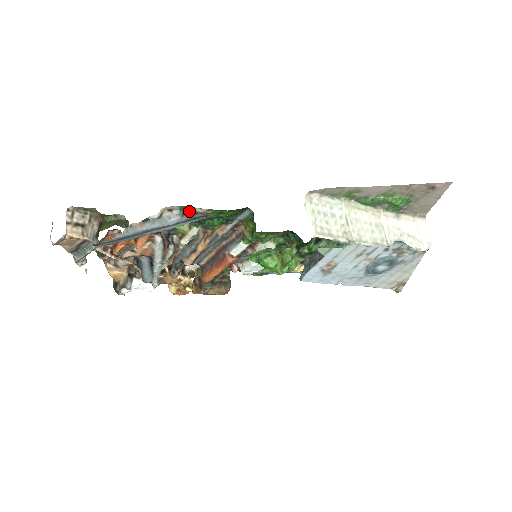
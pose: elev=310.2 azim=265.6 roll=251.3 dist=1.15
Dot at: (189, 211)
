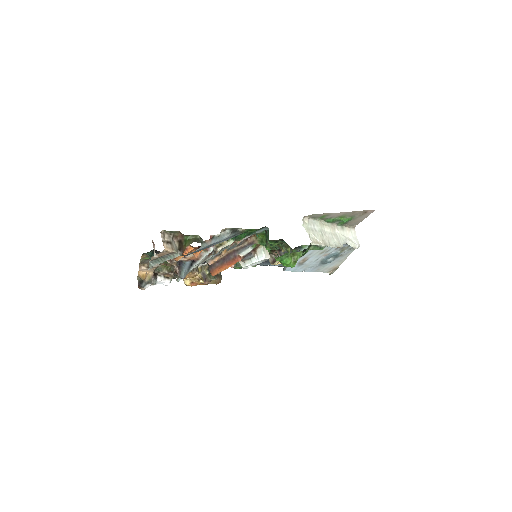
Dot at: (235, 230)
